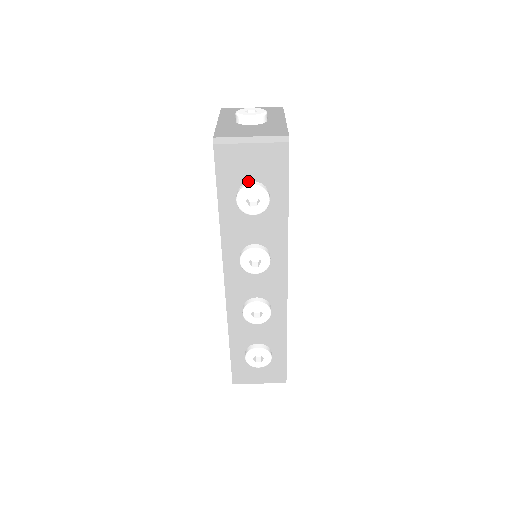
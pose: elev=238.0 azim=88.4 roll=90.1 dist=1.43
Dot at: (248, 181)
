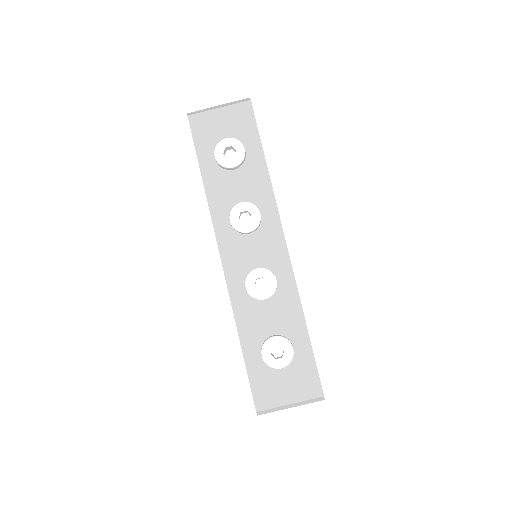
Dot at: occluded
